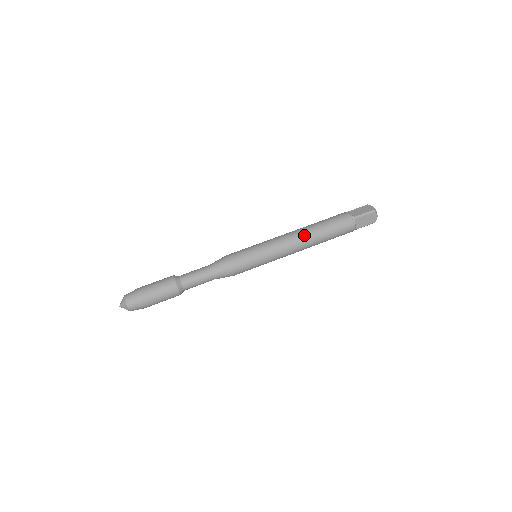
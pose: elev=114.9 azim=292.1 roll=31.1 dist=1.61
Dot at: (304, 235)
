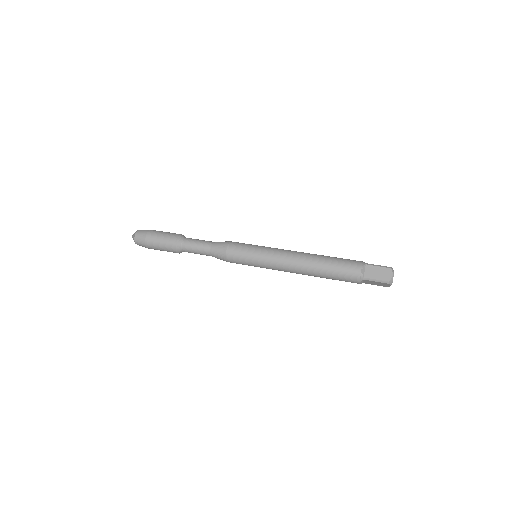
Dot at: (307, 254)
